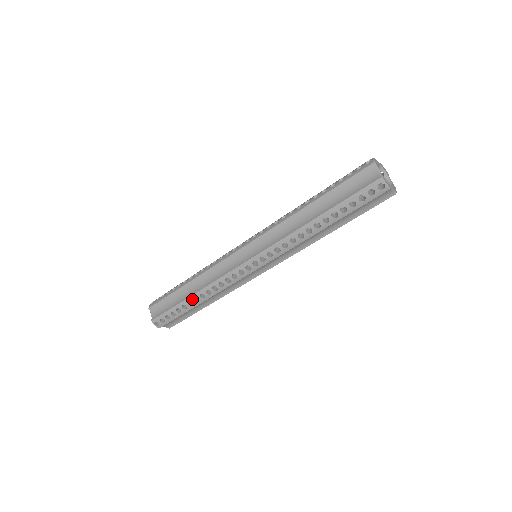
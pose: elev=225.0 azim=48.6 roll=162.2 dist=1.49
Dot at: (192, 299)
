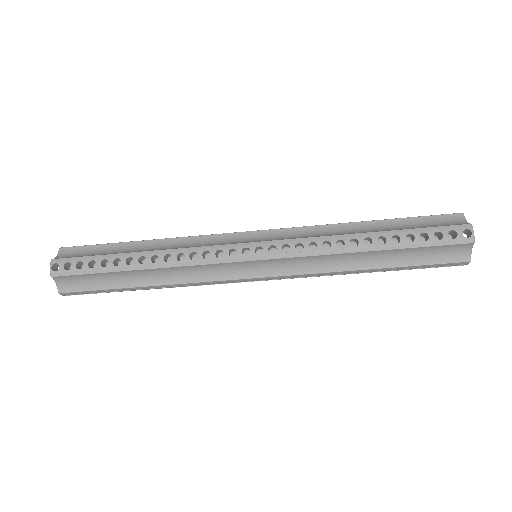
Dot at: (137, 256)
